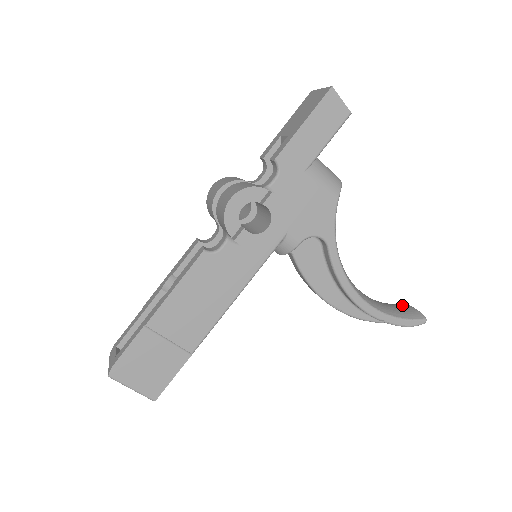
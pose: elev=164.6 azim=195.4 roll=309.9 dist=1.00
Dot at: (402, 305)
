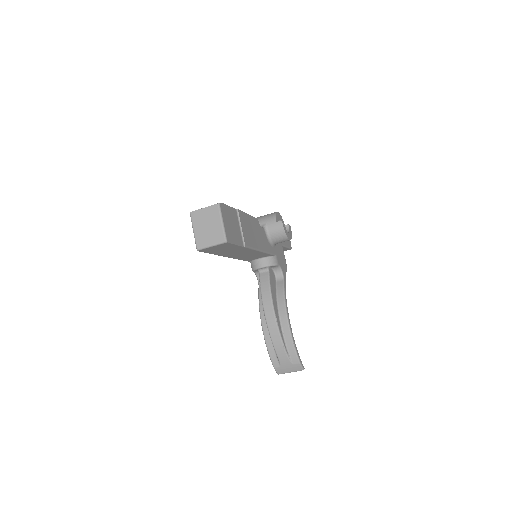
Dot at: occluded
